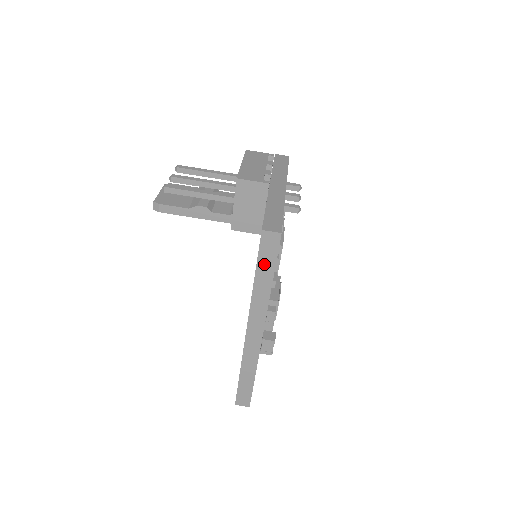
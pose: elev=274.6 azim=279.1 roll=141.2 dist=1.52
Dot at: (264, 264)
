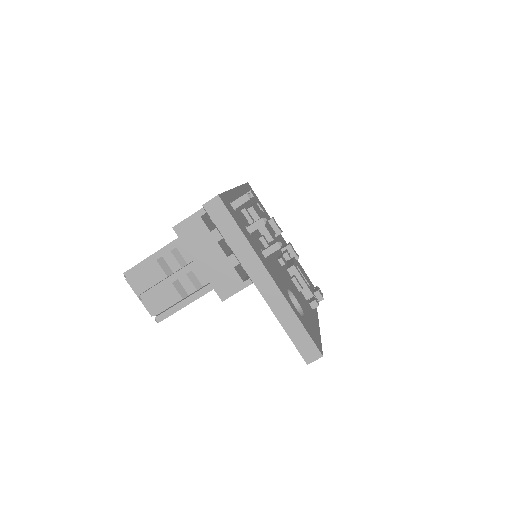
Dot at: occluded
